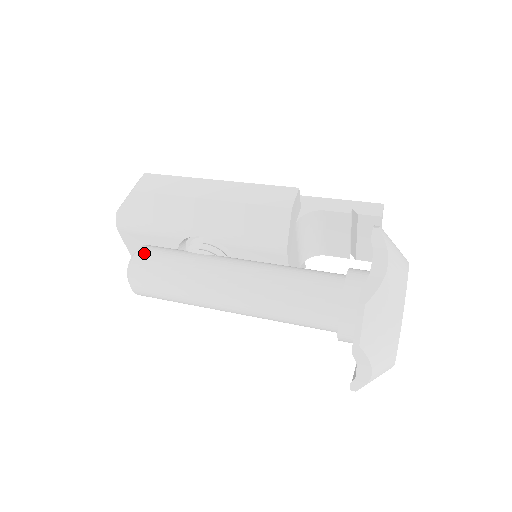
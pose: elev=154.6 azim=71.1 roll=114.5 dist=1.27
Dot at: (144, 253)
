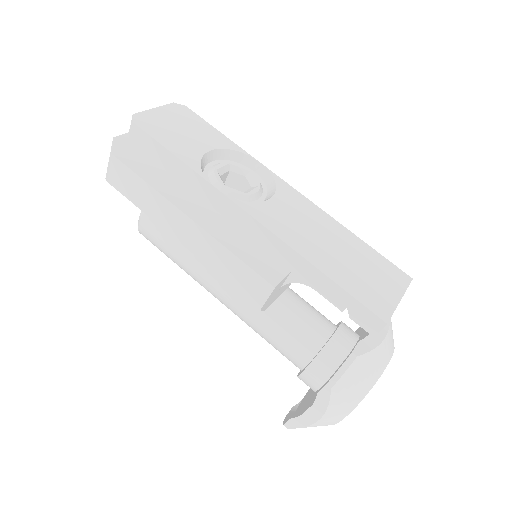
Dot at: (146, 229)
